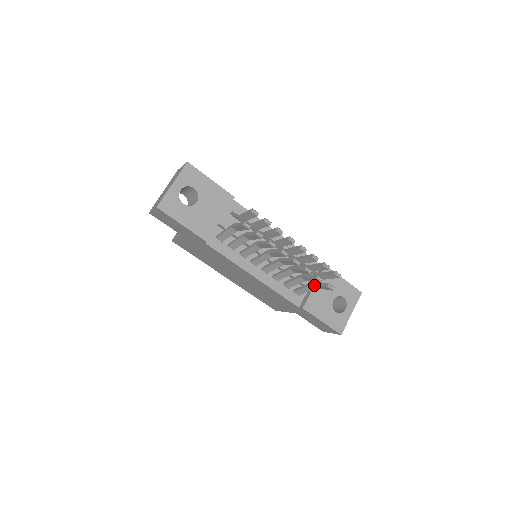
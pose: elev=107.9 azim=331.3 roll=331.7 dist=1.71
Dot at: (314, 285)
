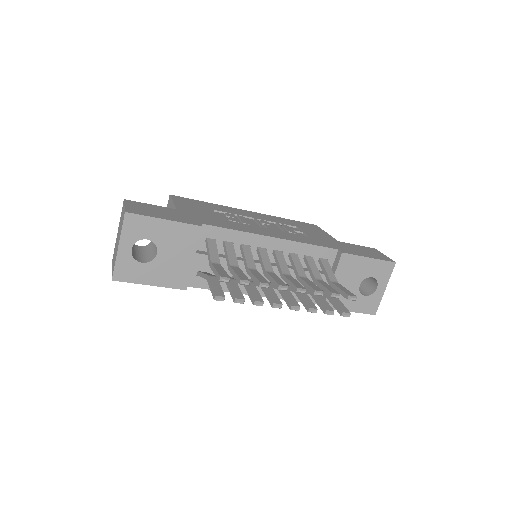
Dot at: (328, 299)
